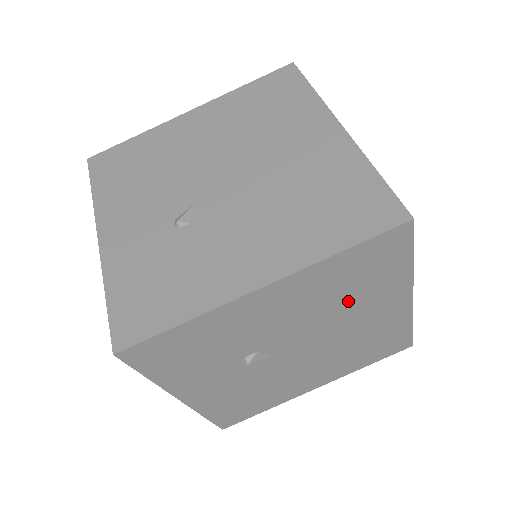
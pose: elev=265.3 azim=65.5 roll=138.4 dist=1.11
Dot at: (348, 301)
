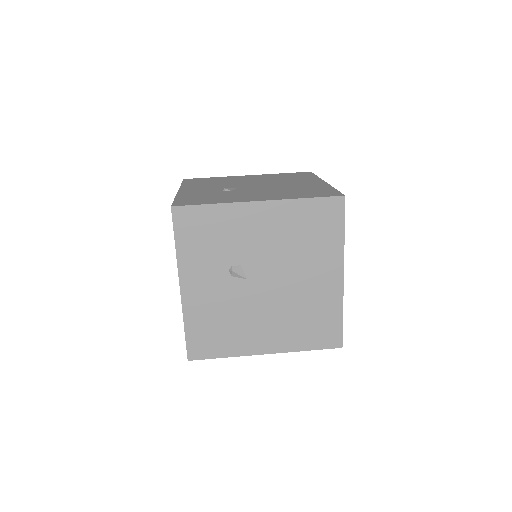
Dot at: (303, 250)
